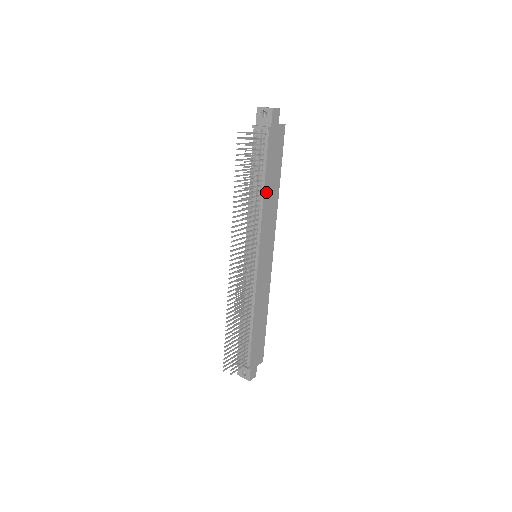
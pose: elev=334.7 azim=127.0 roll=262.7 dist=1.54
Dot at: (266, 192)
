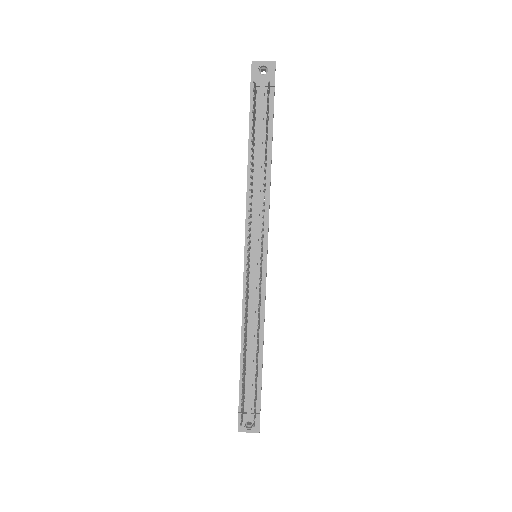
Dot at: occluded
